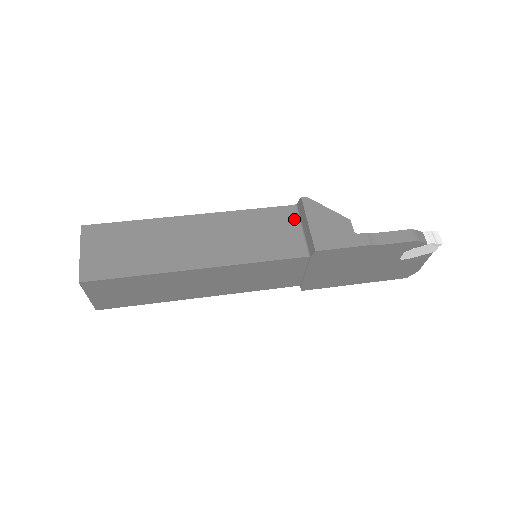
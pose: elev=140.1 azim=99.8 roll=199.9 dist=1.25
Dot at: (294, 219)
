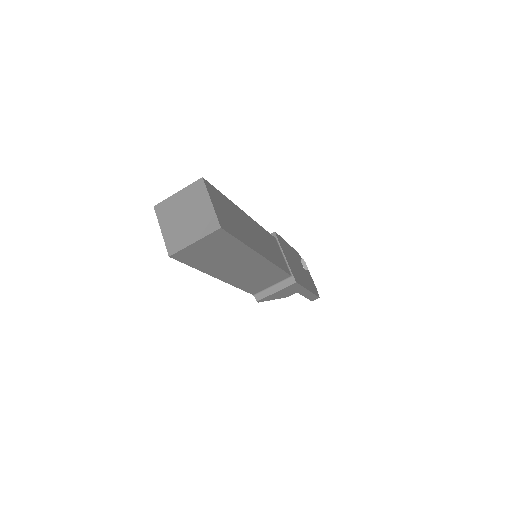
Dot at: occluded
